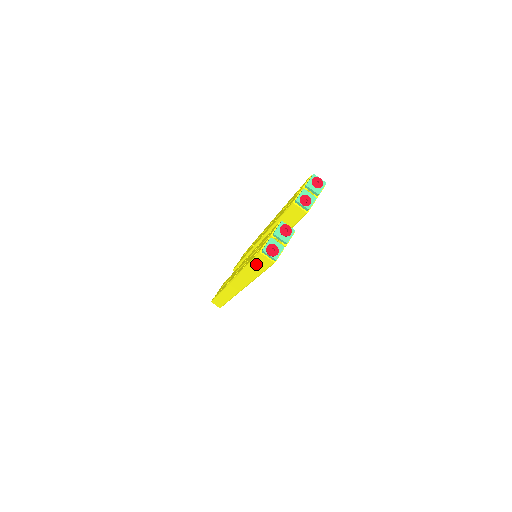
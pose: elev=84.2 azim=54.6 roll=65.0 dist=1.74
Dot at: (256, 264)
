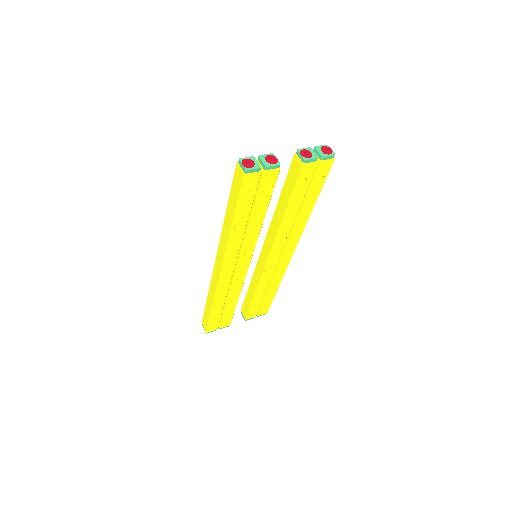
Dot at: (233, 193)
